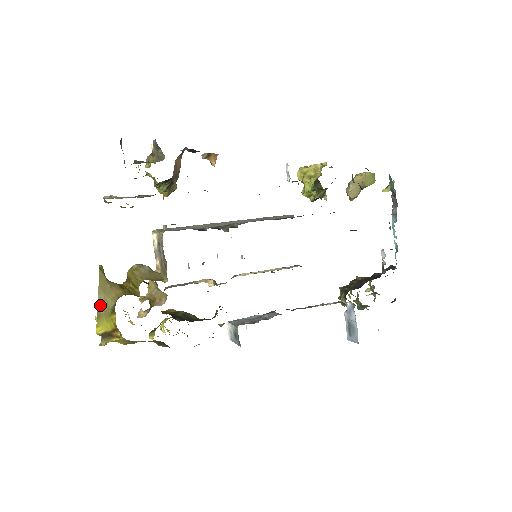
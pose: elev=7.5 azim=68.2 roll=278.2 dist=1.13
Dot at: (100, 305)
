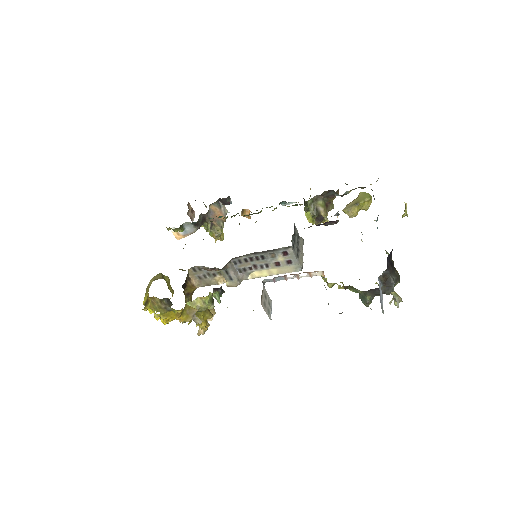
Dot at: (149, 285)
